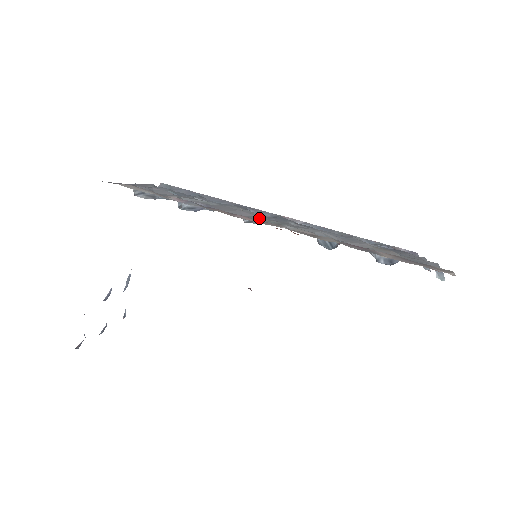
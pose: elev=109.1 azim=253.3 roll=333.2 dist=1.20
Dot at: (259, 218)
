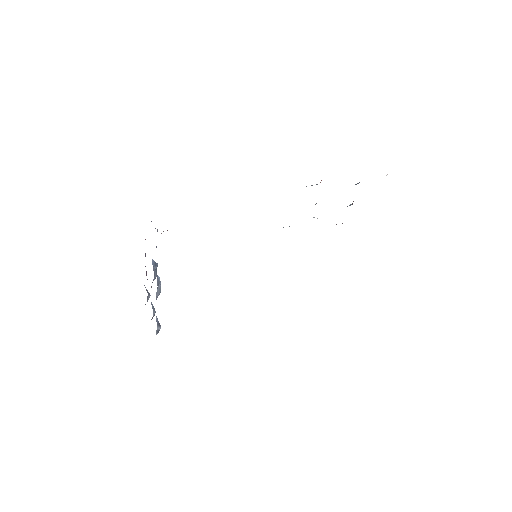
Dot at: occluded
